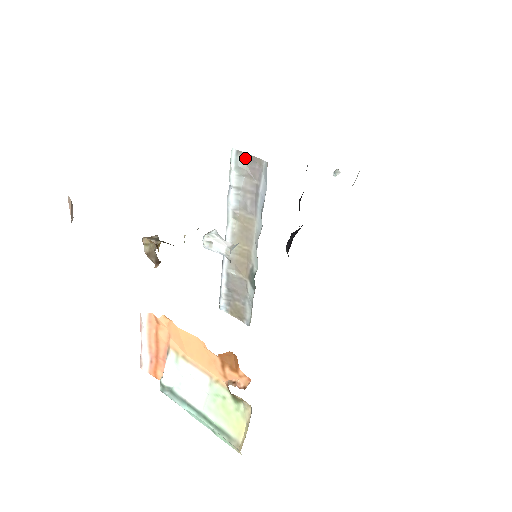
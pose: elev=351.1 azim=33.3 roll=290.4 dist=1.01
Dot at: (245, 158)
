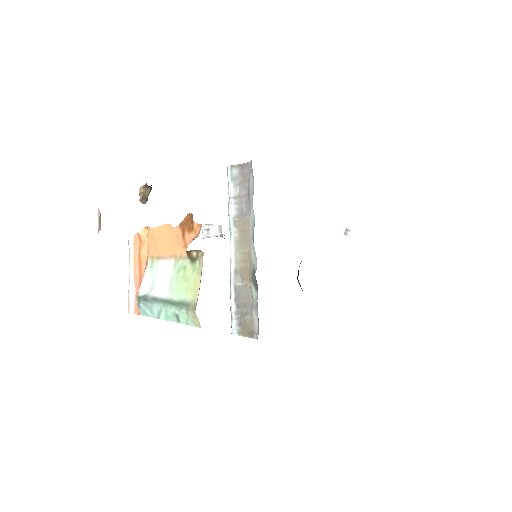
Dot at: (238, 169)
